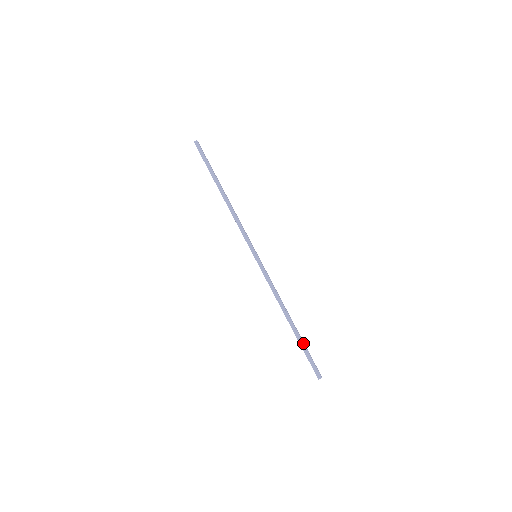
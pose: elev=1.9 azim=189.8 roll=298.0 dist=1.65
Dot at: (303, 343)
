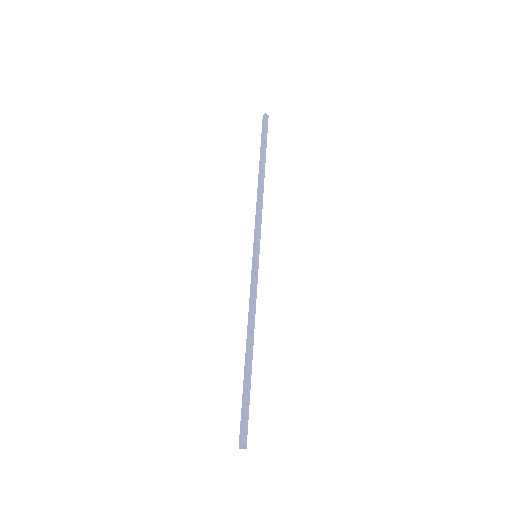
Dot at: (250, 388)
